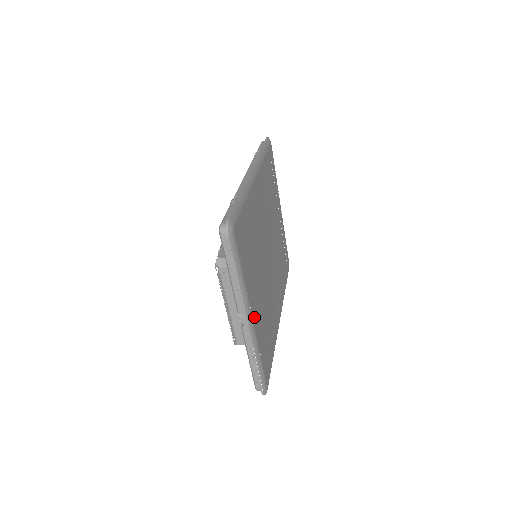
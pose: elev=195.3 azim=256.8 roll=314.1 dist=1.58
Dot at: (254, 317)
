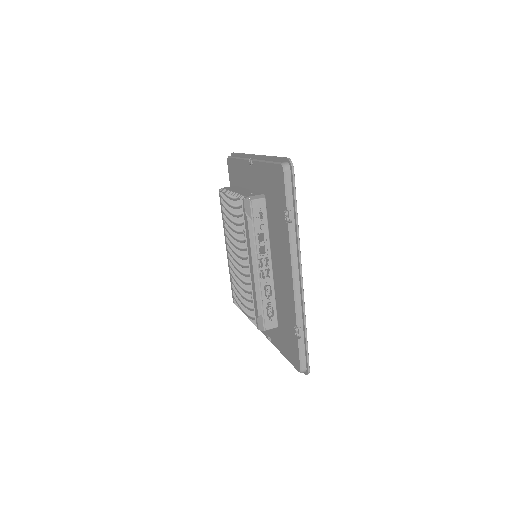
Dot at: occluded
